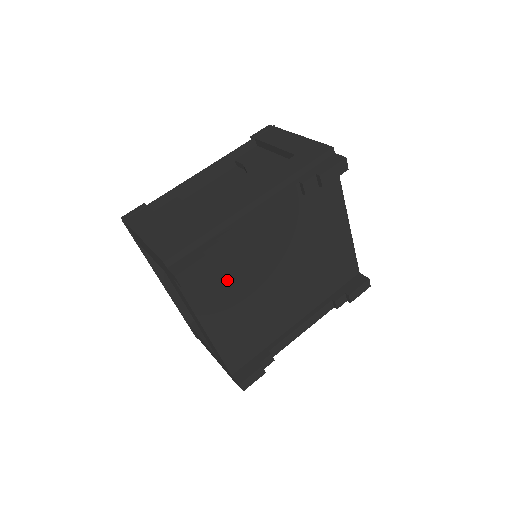
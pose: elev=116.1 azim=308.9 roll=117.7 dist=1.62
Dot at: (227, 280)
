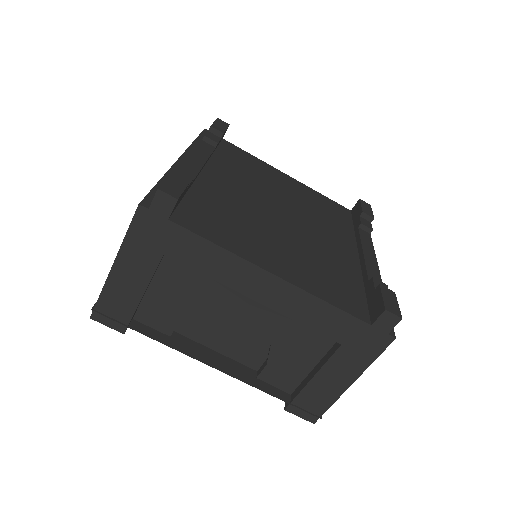
Dot at: (231, 220)
